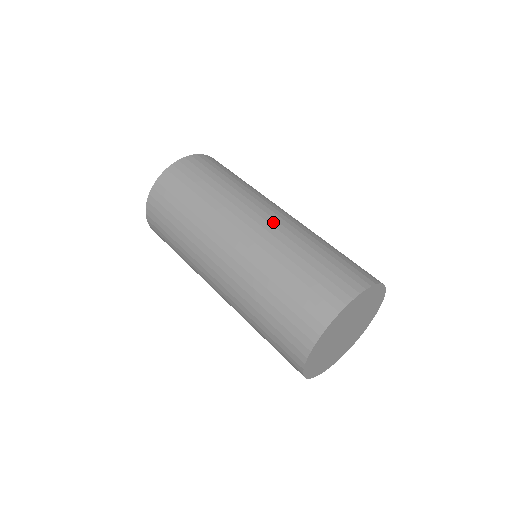
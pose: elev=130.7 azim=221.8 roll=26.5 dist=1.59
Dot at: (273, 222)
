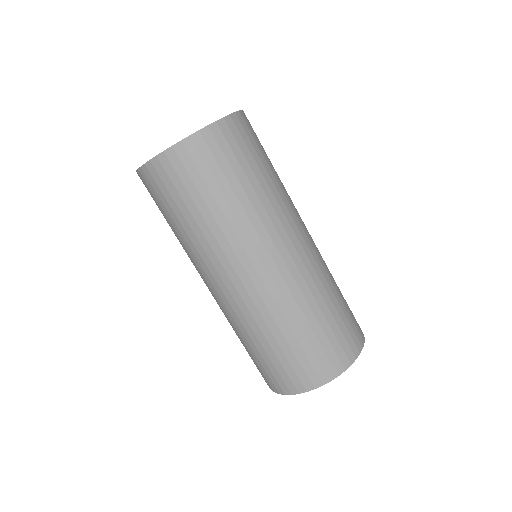
Dot at: (293, 268)
